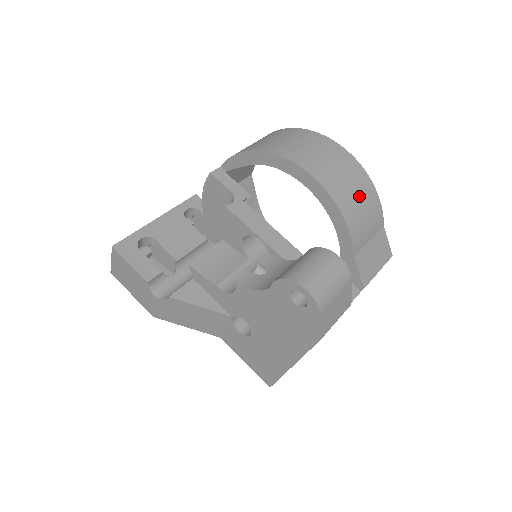
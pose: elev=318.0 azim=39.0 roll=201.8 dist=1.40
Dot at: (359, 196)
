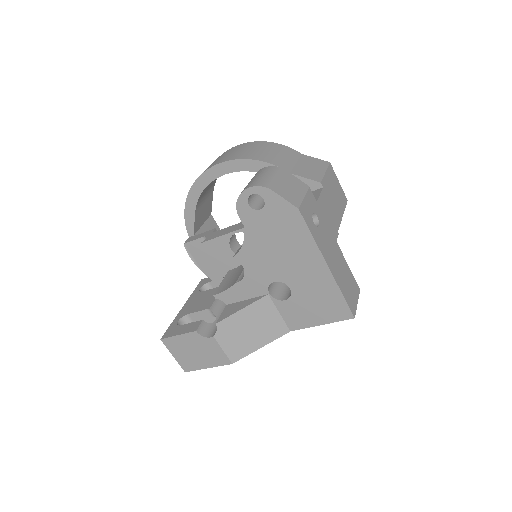
Dot at: (259, 149)
